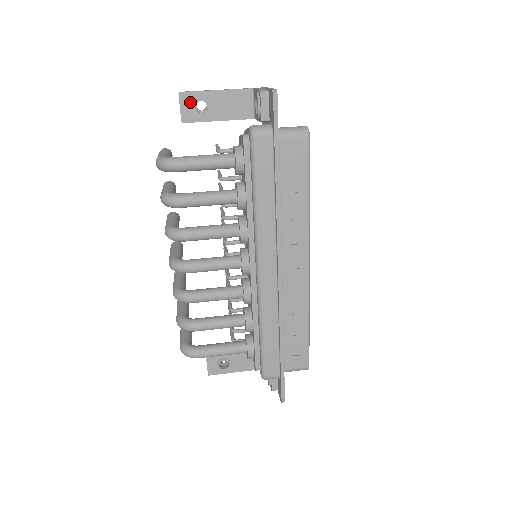
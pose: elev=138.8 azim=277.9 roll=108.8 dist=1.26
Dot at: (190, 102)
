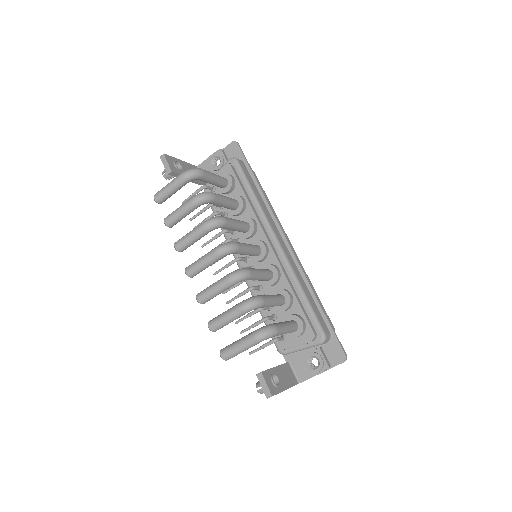
Dot at: (171, 161)
